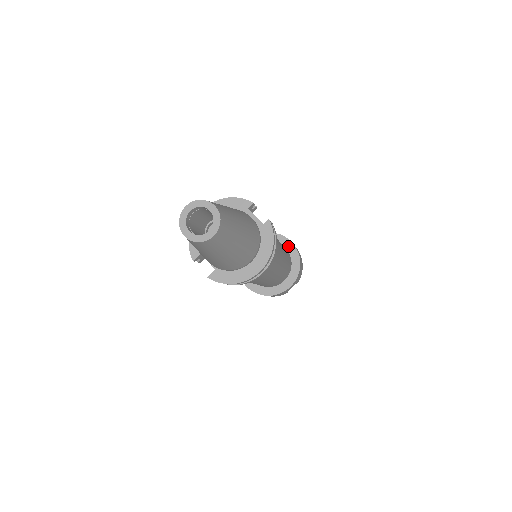
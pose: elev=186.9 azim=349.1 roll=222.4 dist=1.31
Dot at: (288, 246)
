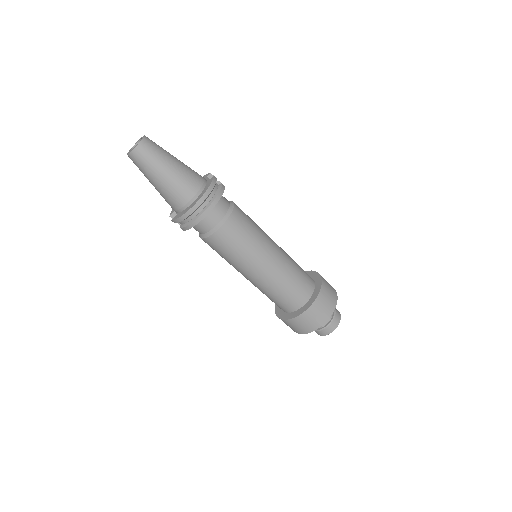
Dot at: (315, 277)
